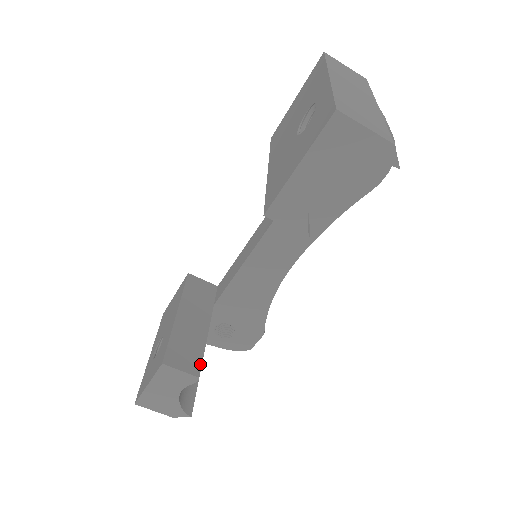
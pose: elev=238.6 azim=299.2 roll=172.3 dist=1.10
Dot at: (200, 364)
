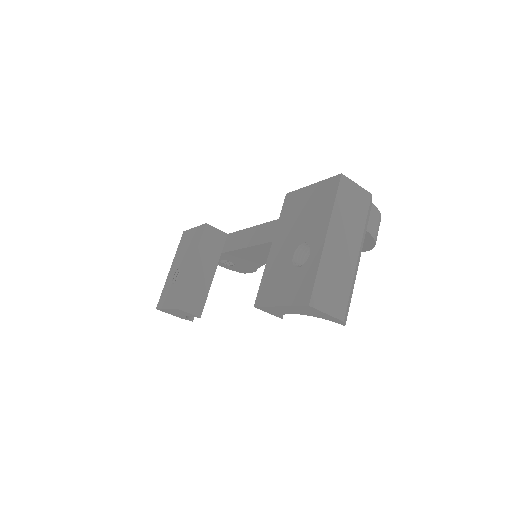
Dot at: (203, 307)
